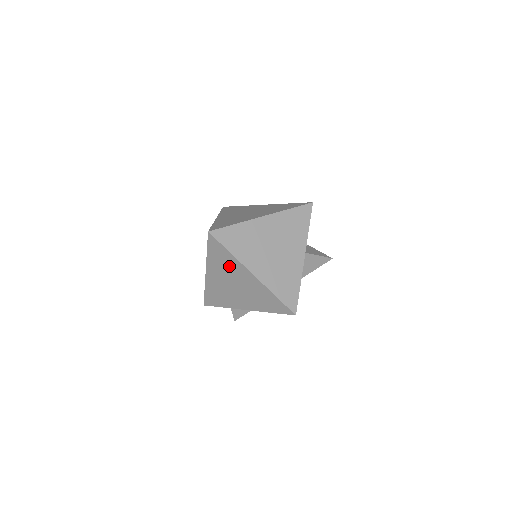
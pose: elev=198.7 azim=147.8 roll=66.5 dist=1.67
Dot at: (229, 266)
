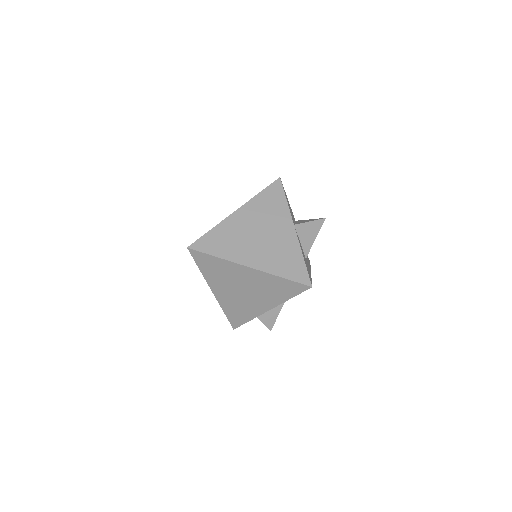
Dot at: (225, 272)
